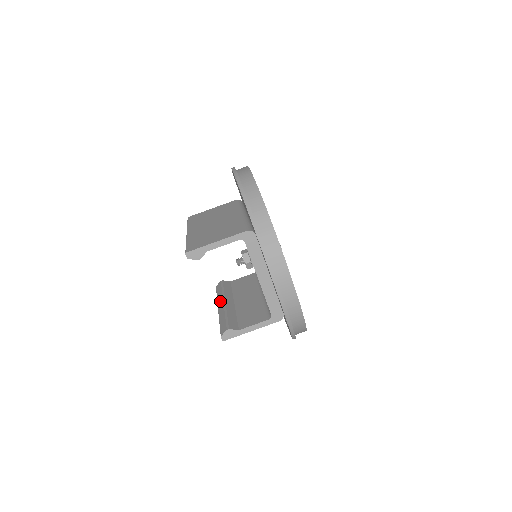
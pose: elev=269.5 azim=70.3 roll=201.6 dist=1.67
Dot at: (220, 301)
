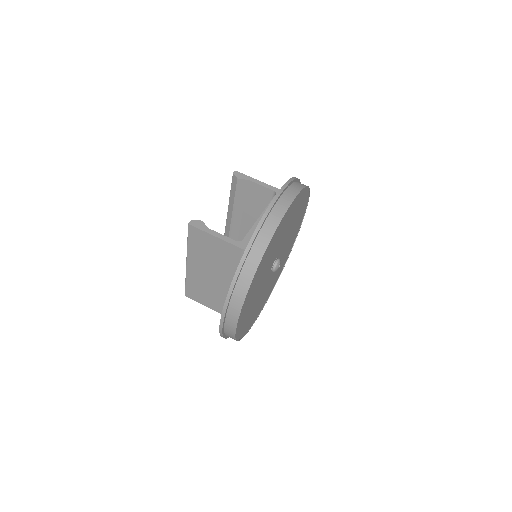
Dot at: occluded
